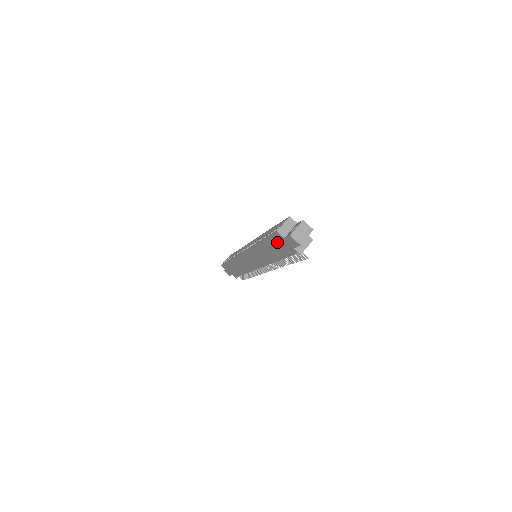
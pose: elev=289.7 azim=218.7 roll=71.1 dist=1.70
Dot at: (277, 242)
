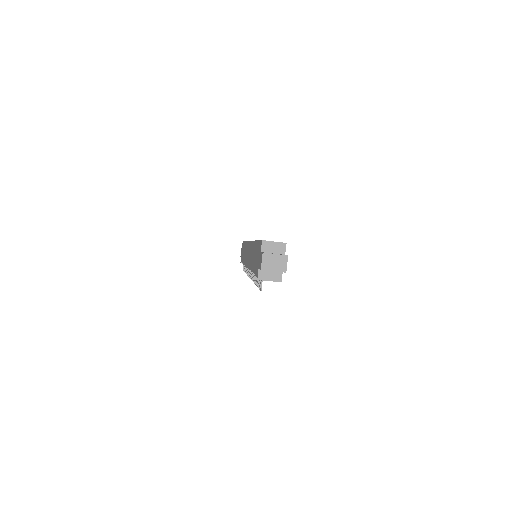
Dot at: (258, 251)
